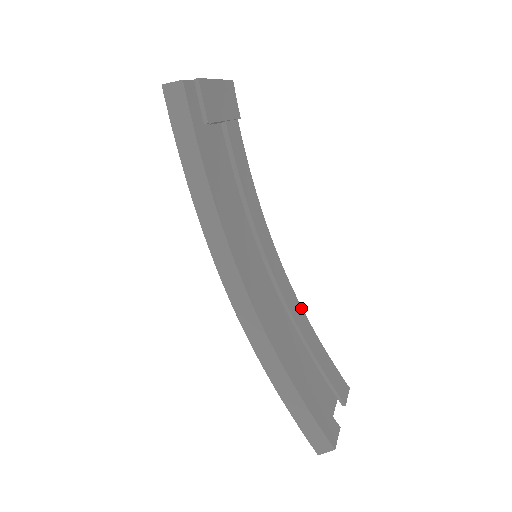
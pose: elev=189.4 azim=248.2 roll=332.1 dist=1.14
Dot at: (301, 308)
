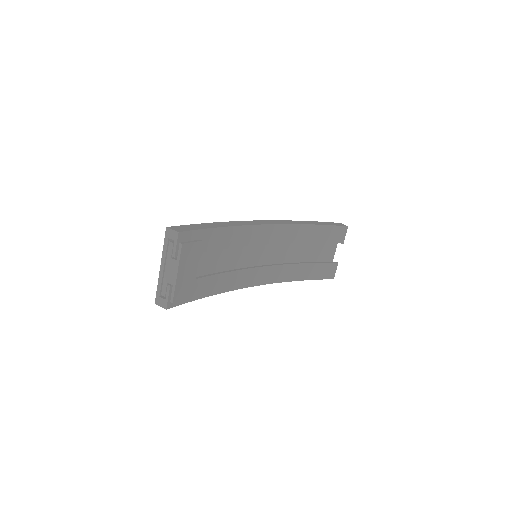
Dot at: (300, 225)
